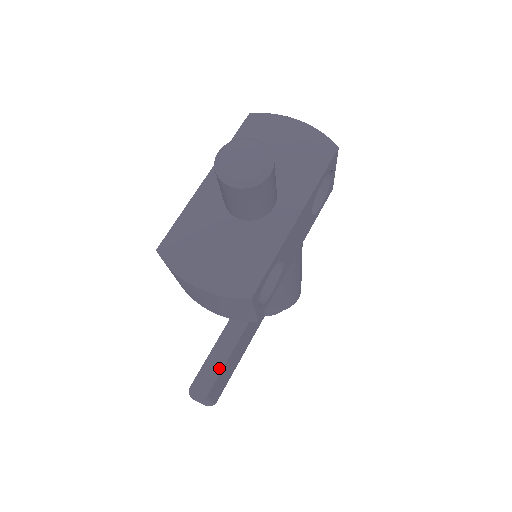
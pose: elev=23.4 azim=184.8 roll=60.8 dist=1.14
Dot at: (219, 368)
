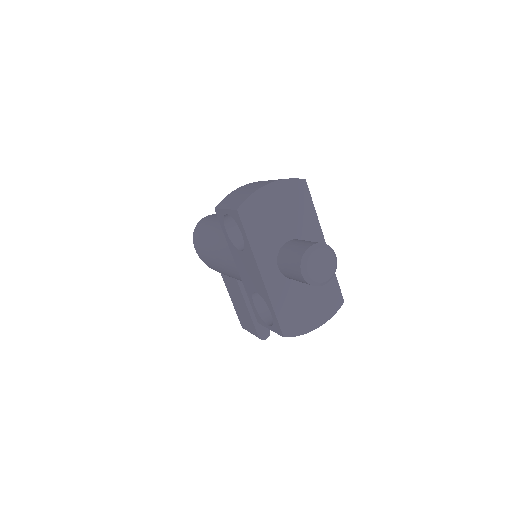
Dot at: occluded
